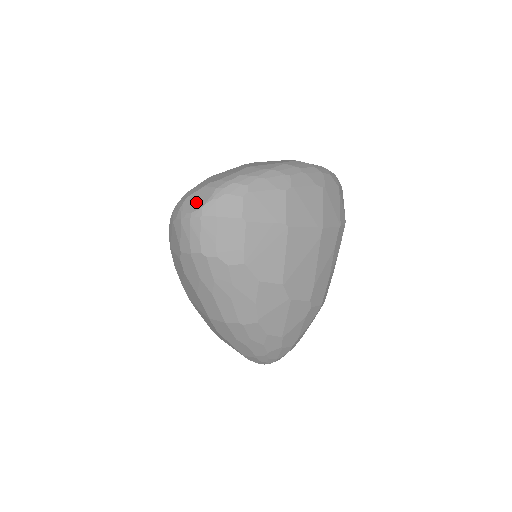
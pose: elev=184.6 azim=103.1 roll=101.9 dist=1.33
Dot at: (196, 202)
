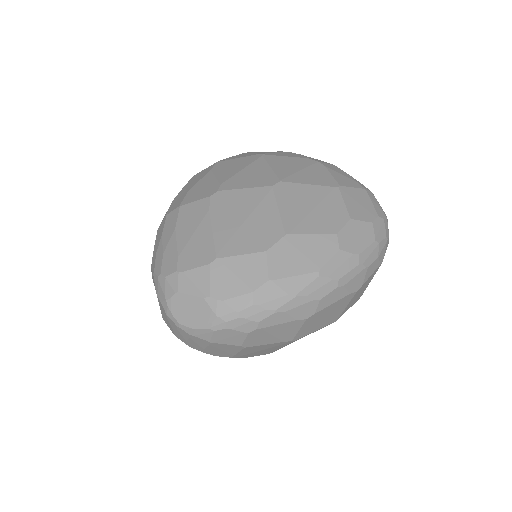
Dot at: (188, 314)
